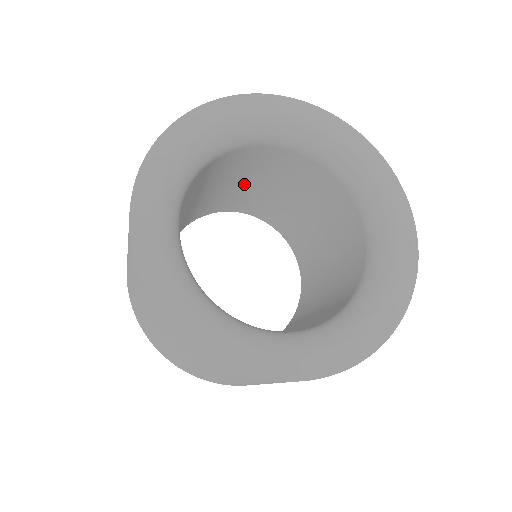
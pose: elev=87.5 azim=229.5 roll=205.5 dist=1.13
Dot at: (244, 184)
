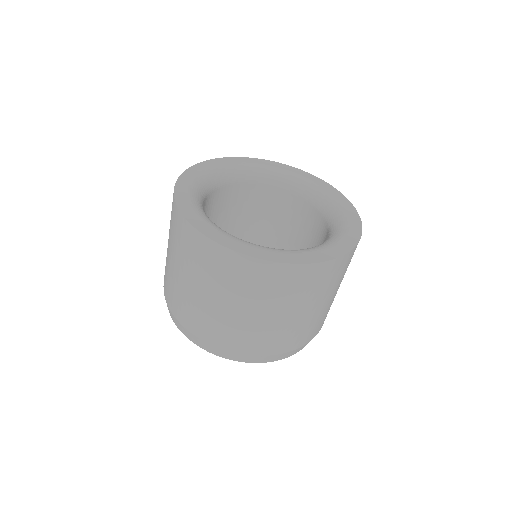
Dot at: occluded
